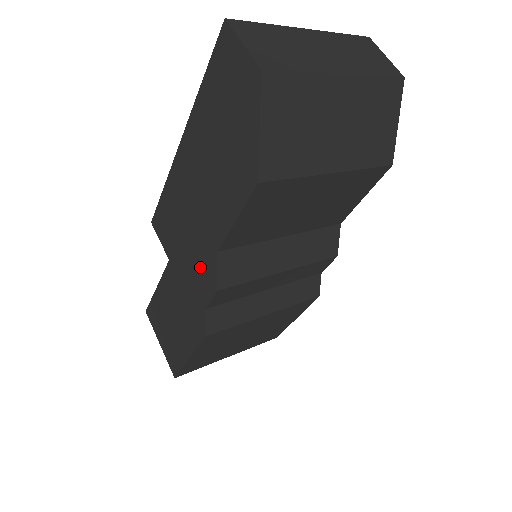
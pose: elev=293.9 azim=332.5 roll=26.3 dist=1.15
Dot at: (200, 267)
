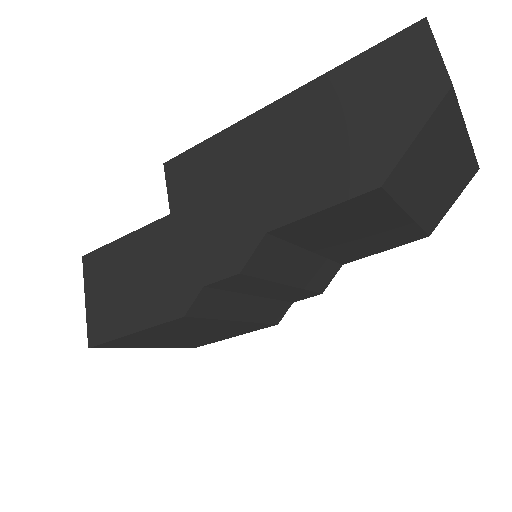
Dot at: (224, 239)
